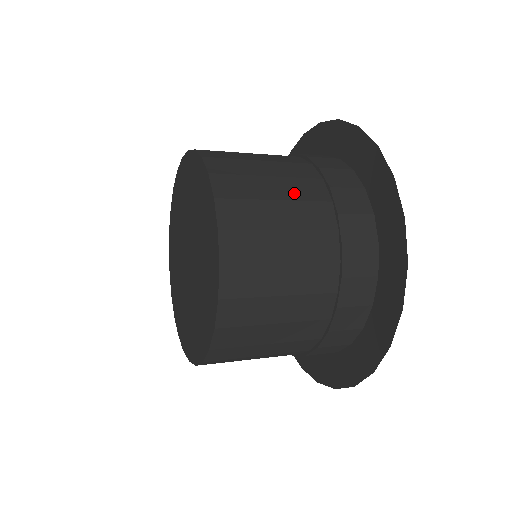
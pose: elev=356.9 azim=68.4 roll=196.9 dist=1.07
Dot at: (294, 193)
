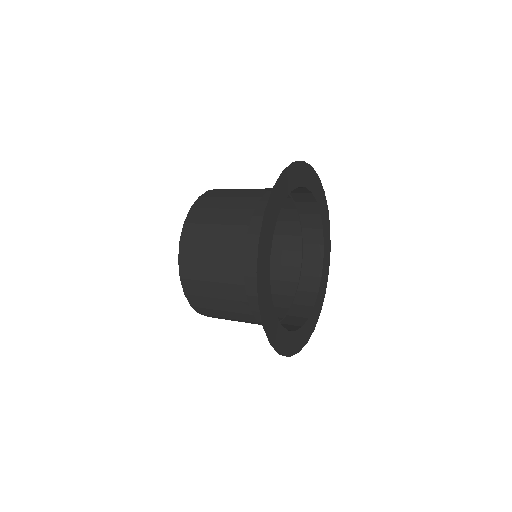
Dot at: (226, 295)
